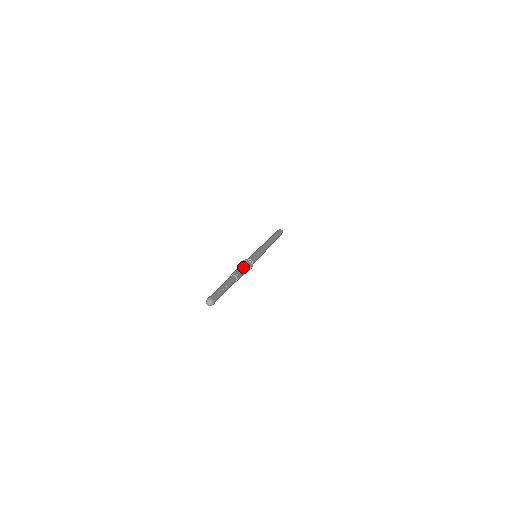
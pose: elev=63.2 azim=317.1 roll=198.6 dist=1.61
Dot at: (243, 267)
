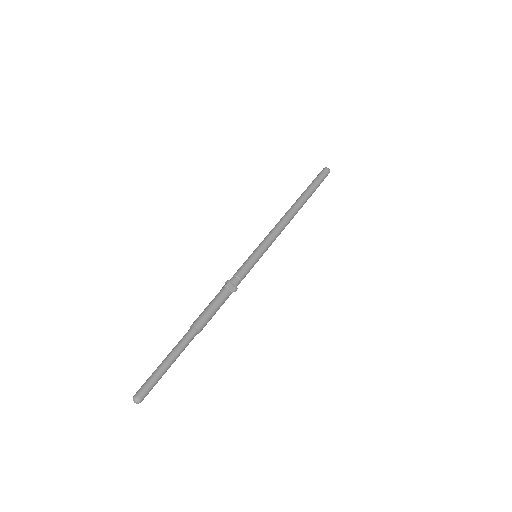
Dot at: (216, 302)
